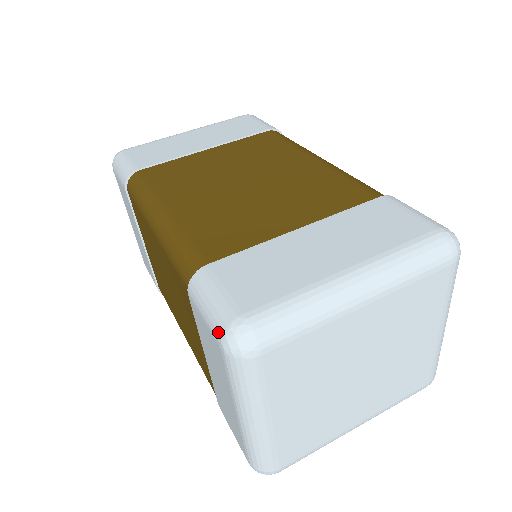
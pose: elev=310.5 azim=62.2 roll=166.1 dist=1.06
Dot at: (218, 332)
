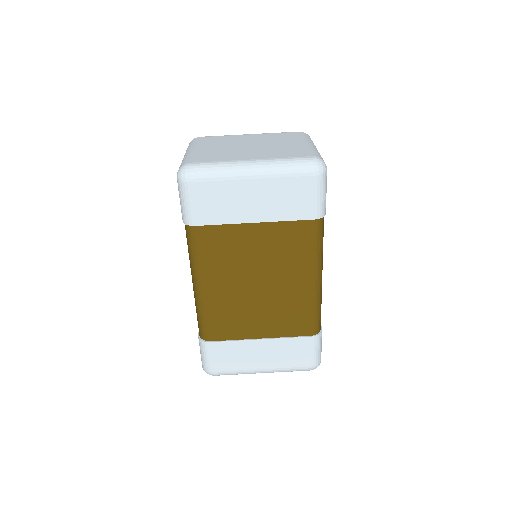
Dot at: (203, 366)
